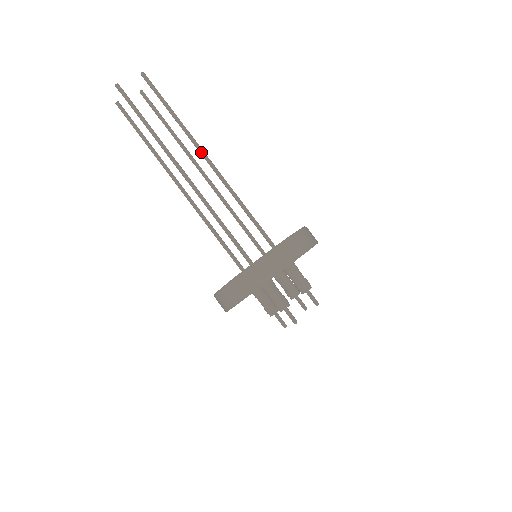
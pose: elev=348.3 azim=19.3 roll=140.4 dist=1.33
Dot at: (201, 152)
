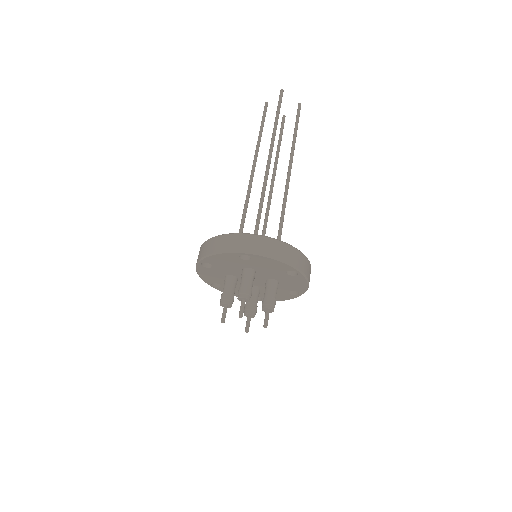
Dot at: (290, 168)
